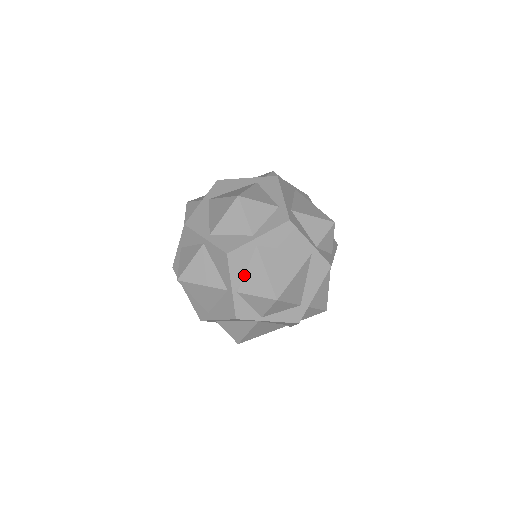
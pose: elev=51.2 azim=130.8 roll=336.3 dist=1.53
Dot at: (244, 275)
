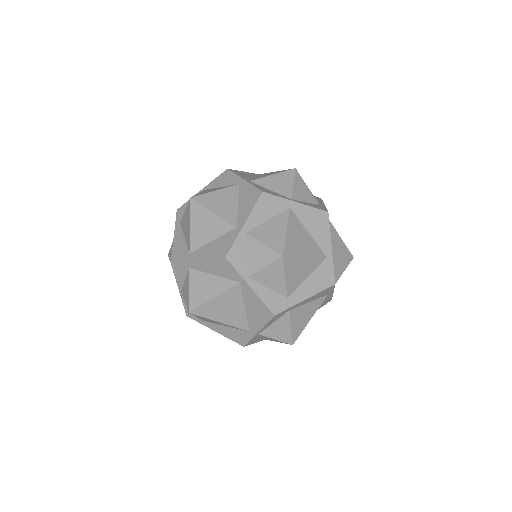
Dot at: (262, 223)
